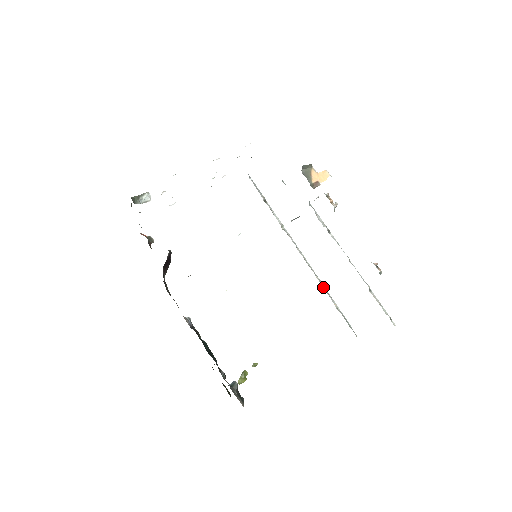
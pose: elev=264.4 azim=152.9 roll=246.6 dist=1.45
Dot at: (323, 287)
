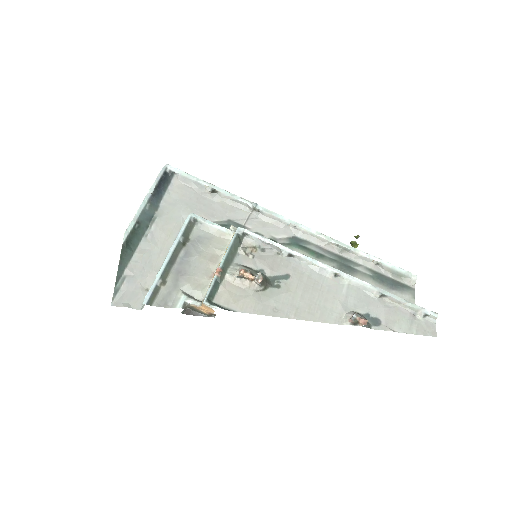
Dot at: (346, 251)
